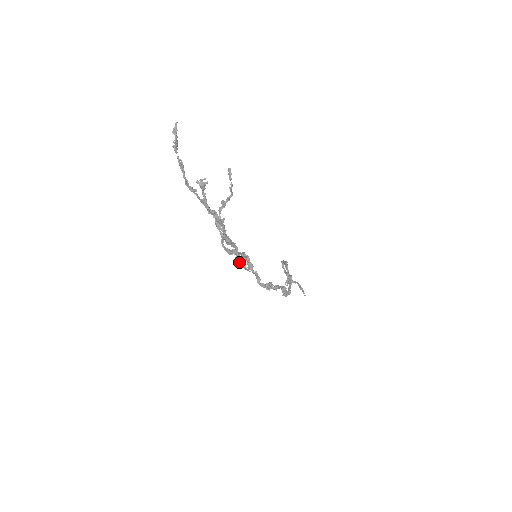
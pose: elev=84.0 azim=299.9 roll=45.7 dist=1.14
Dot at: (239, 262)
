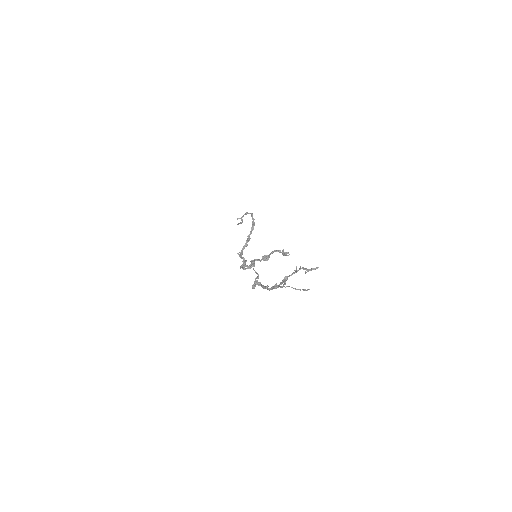
Dot at: (254, 285)
